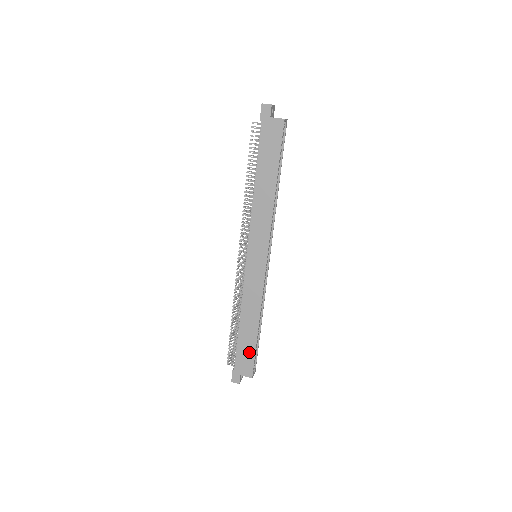
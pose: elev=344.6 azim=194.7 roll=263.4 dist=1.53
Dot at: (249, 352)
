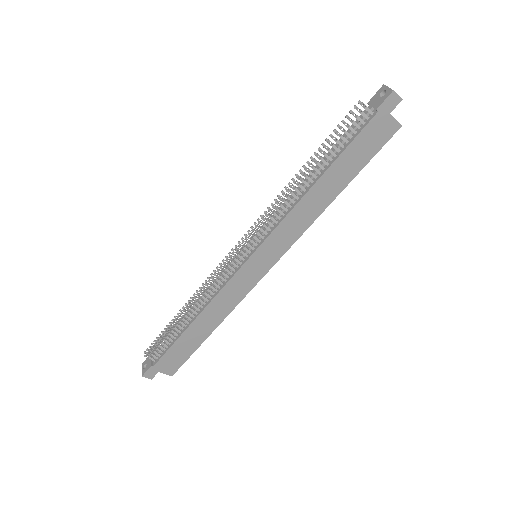
Dot at: (185, 352)
